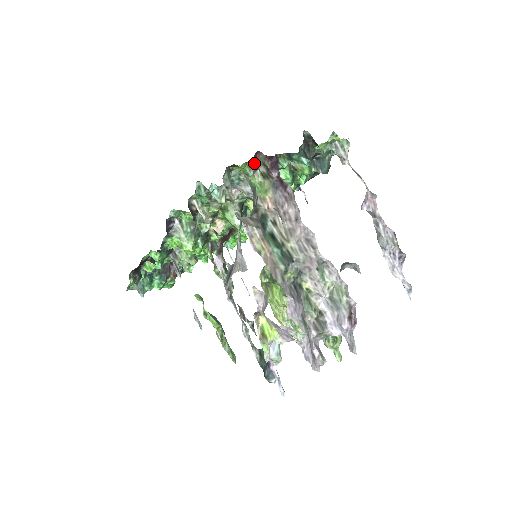
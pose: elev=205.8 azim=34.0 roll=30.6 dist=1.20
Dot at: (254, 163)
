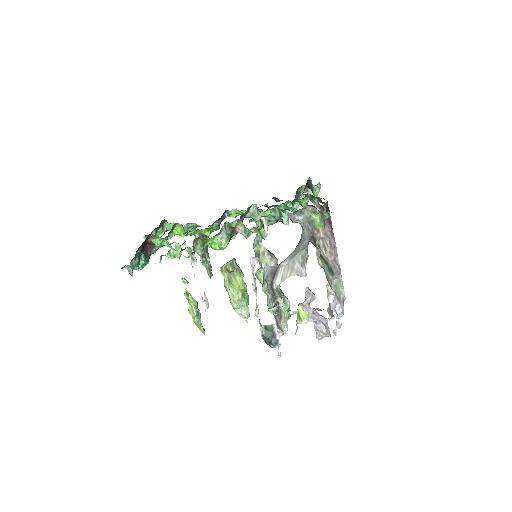
Dot at: occluded
